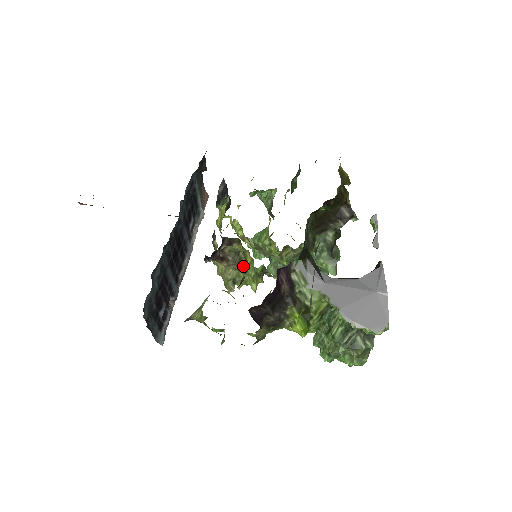
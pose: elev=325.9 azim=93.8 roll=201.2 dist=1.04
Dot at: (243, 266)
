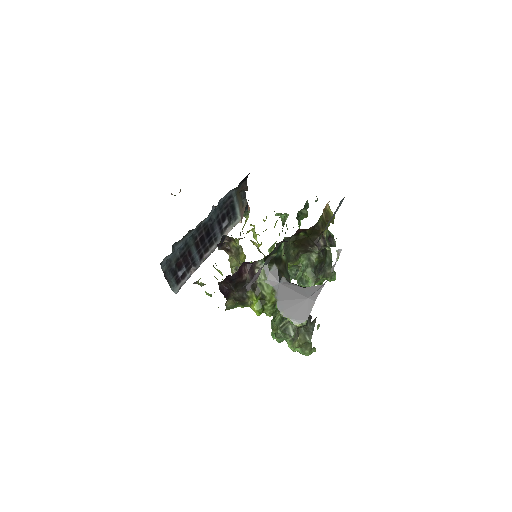
Dot at: (240, 259)
